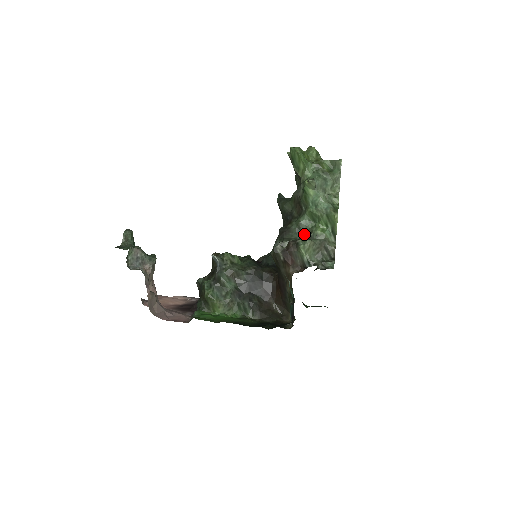
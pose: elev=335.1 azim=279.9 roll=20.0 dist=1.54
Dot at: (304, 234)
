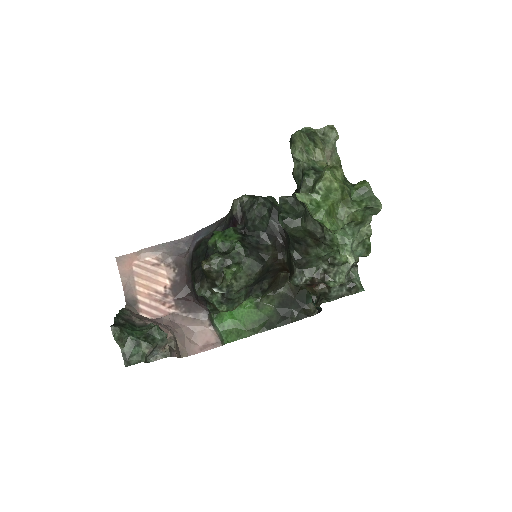
Dot at: (325, 260)
